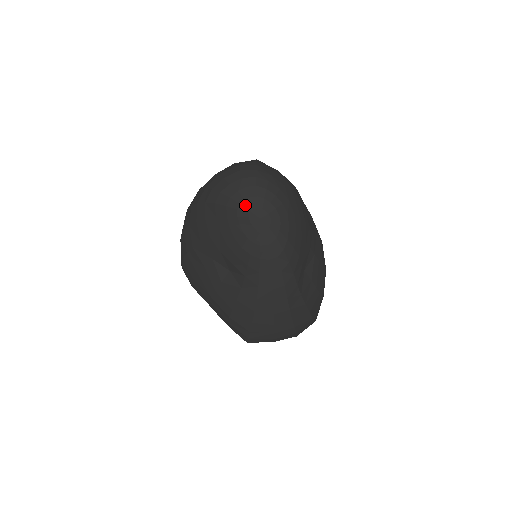
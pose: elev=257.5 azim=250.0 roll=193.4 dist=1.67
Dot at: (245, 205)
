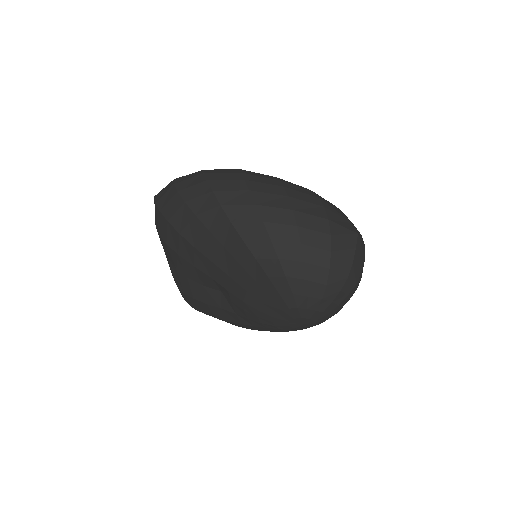
Dot at: (302, 312)
